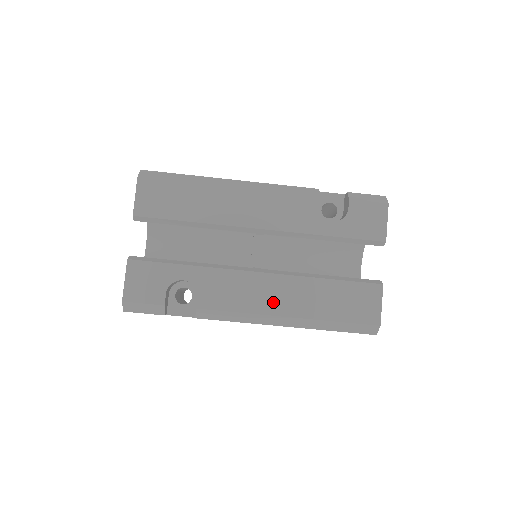
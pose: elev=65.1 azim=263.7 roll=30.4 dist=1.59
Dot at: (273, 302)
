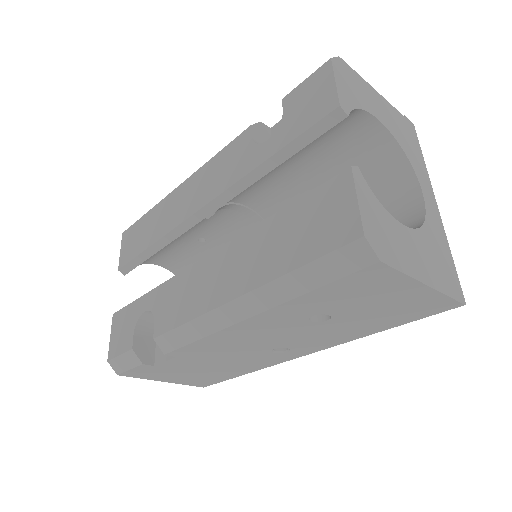
Dot at: (217, 288)
